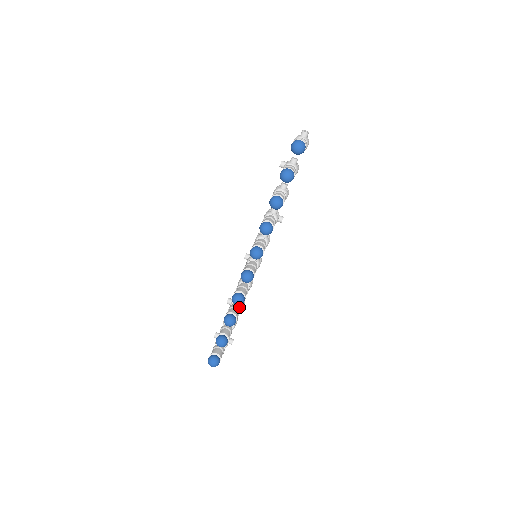
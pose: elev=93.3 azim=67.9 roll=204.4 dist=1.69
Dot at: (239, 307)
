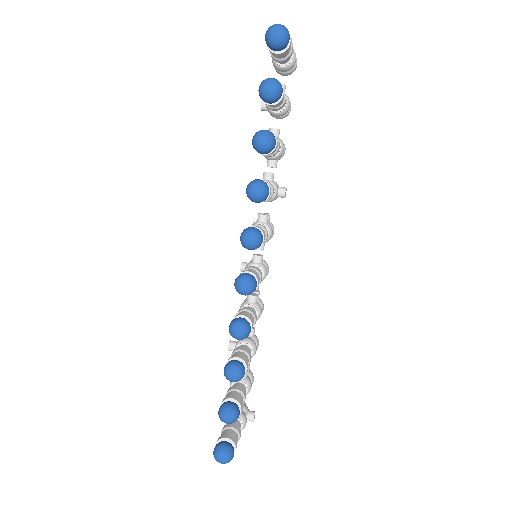
Dot at: occluded
